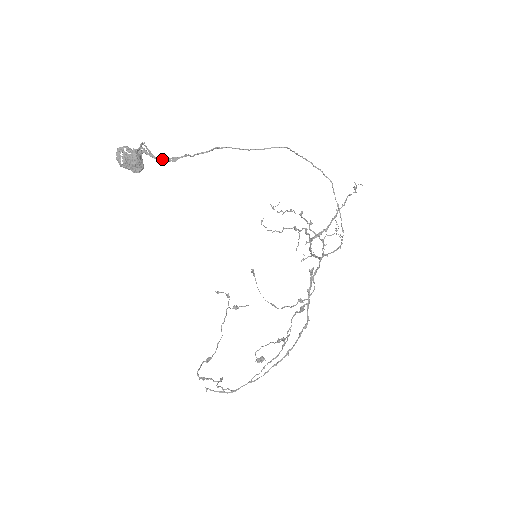
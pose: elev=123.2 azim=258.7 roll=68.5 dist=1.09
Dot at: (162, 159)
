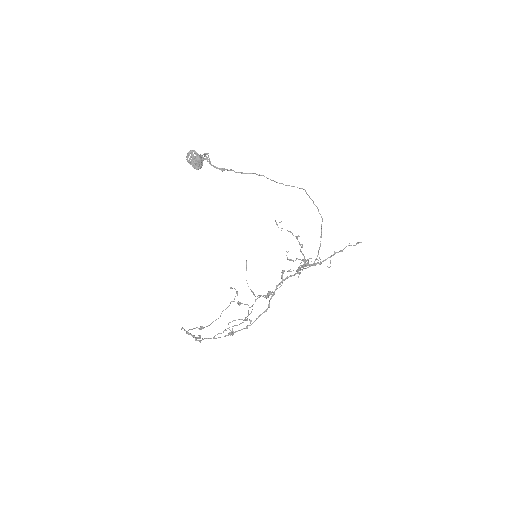
Dot at: (215, 167)
